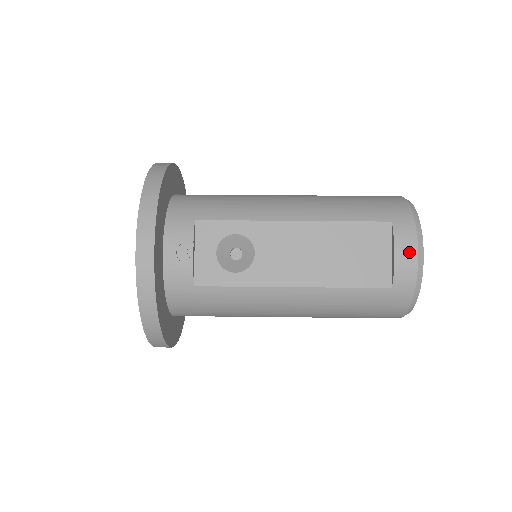
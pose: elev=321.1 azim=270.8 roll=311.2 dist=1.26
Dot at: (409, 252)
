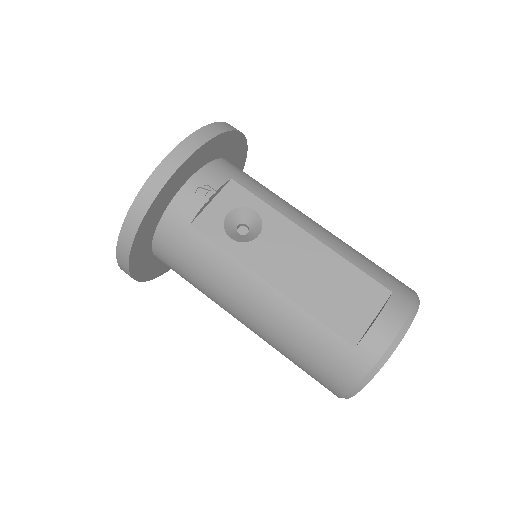
Dot at: (392, 325)
